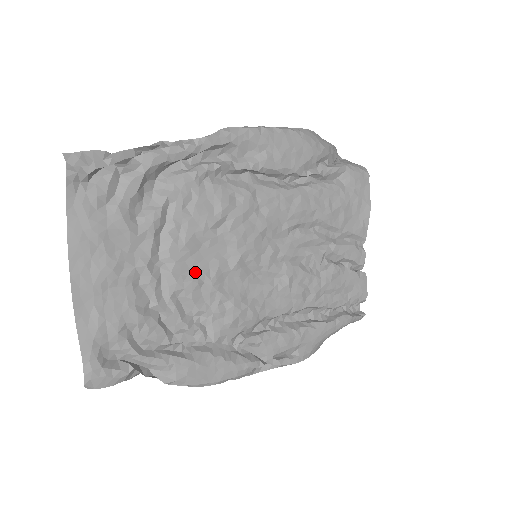
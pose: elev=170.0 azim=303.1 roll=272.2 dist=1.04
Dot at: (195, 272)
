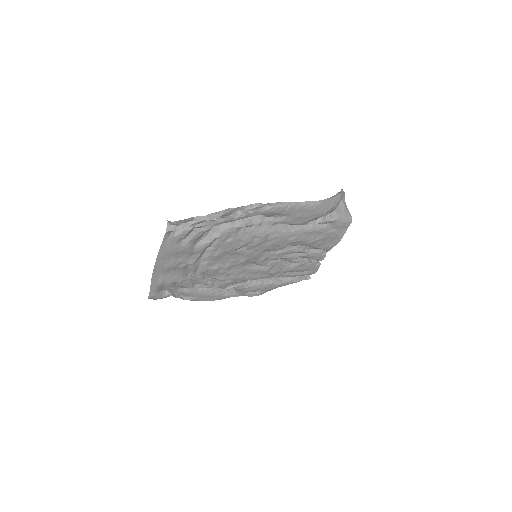
Dot at: (218, 265)
